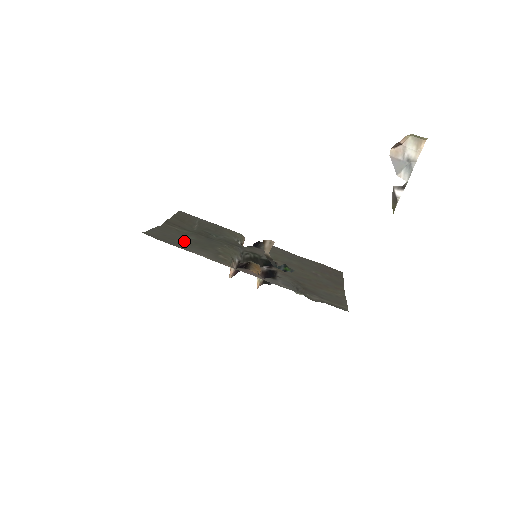
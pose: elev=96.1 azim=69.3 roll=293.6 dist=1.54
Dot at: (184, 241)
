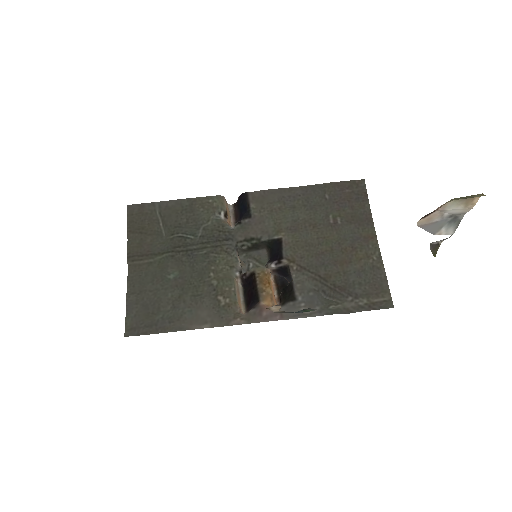
Dot at: (170, 299)
